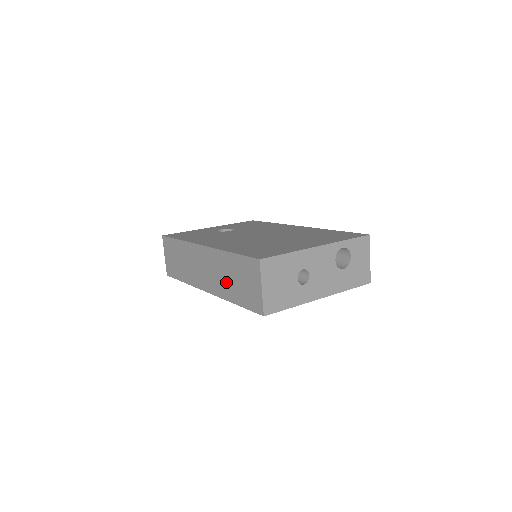
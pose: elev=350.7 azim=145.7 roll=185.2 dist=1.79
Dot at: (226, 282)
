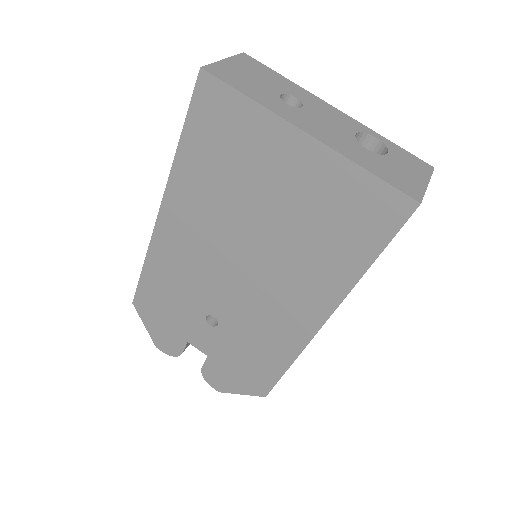
Dot at: occluded
